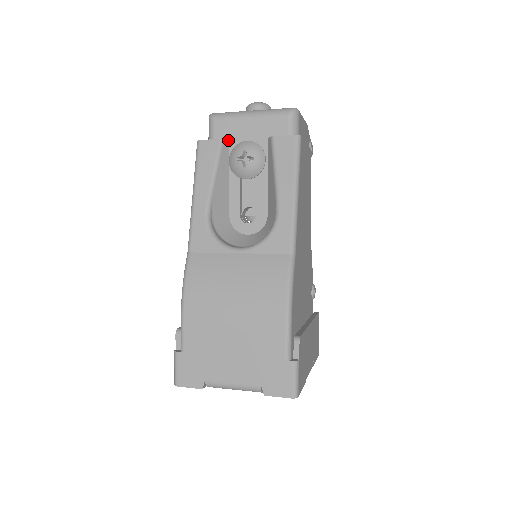
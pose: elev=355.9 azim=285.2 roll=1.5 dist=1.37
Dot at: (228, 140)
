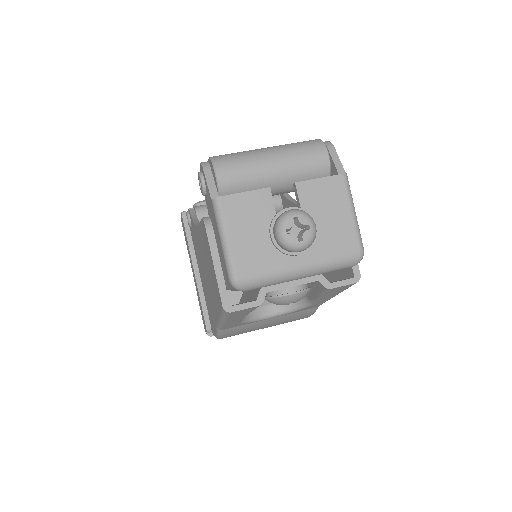
Dot at: occluded
